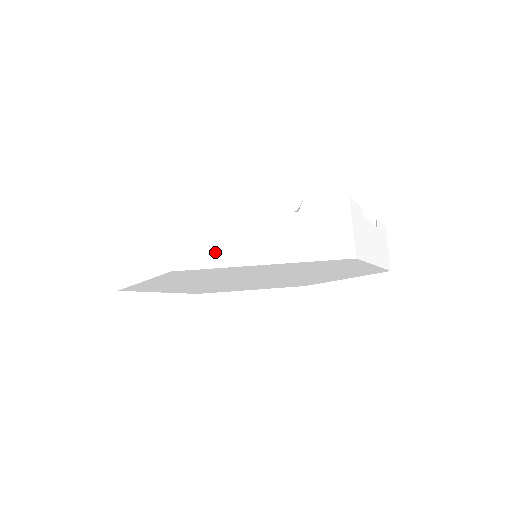
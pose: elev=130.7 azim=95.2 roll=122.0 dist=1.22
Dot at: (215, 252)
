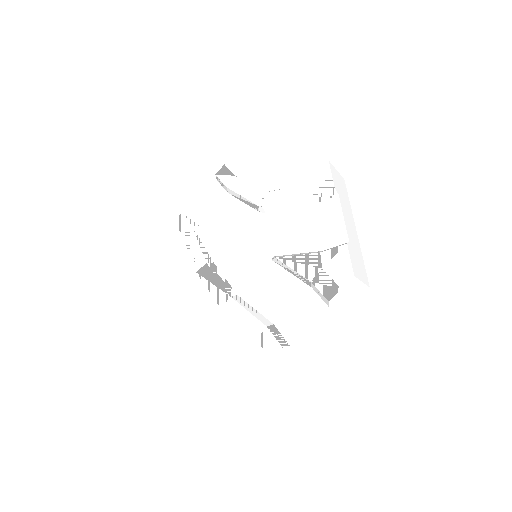
Dot at: (296, 354)
